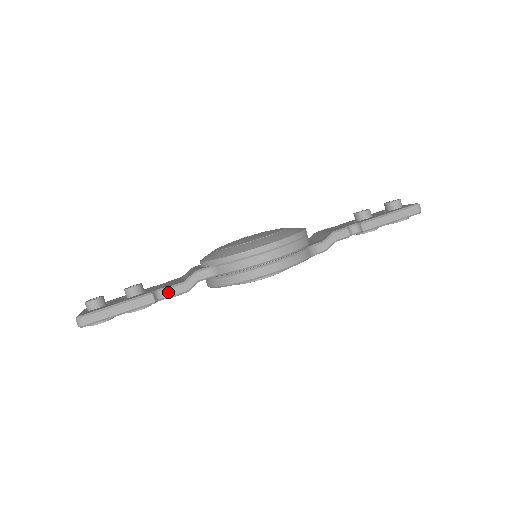
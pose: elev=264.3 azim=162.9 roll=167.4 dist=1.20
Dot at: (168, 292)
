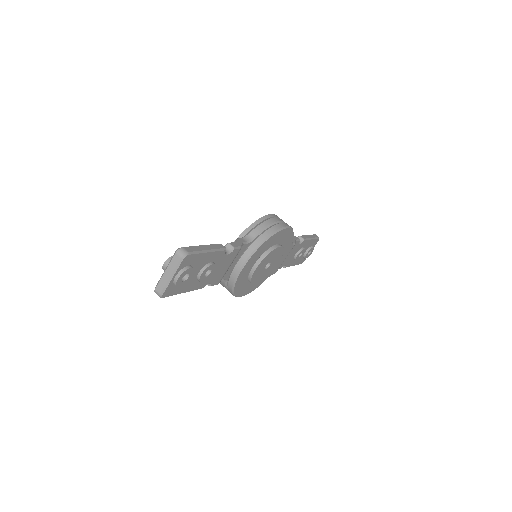
Dot at: (229, 246)
